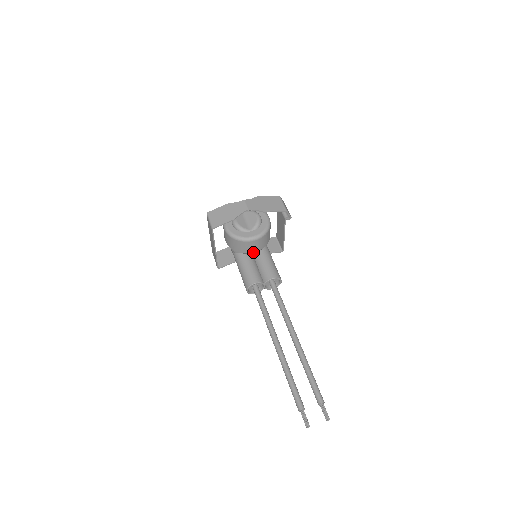
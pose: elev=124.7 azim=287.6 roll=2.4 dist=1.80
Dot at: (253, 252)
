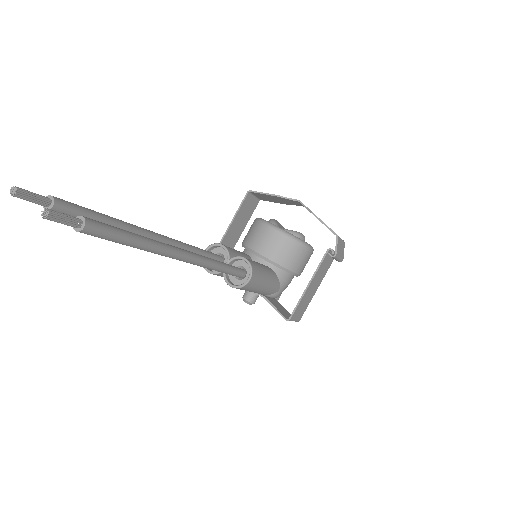
Dot at: (258, 252)
